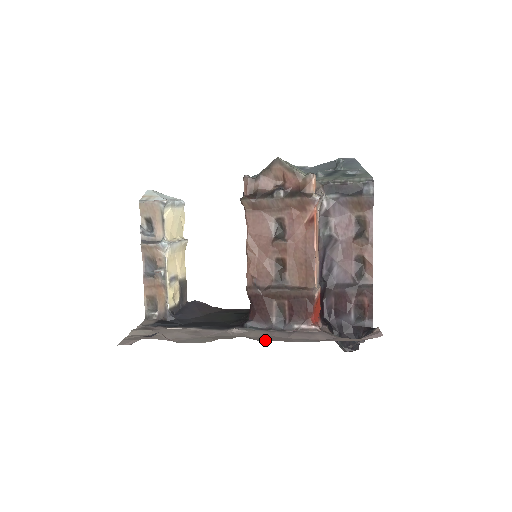
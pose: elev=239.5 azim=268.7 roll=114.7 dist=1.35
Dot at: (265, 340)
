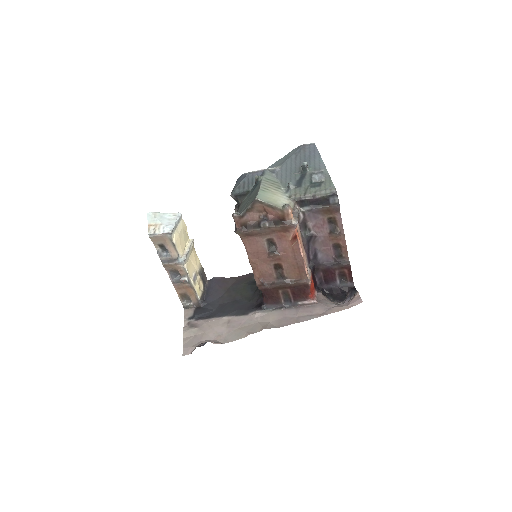
Dot at: (282, 326)
